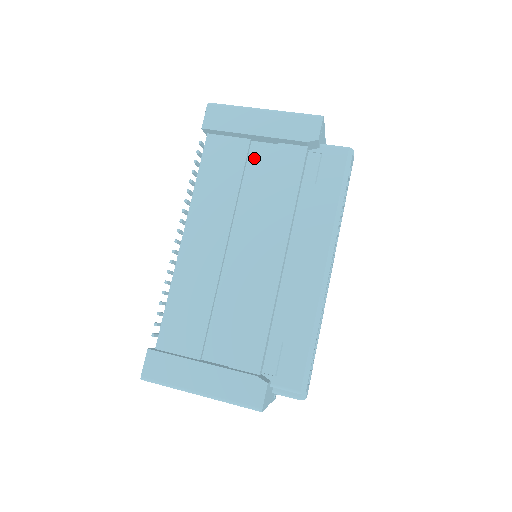
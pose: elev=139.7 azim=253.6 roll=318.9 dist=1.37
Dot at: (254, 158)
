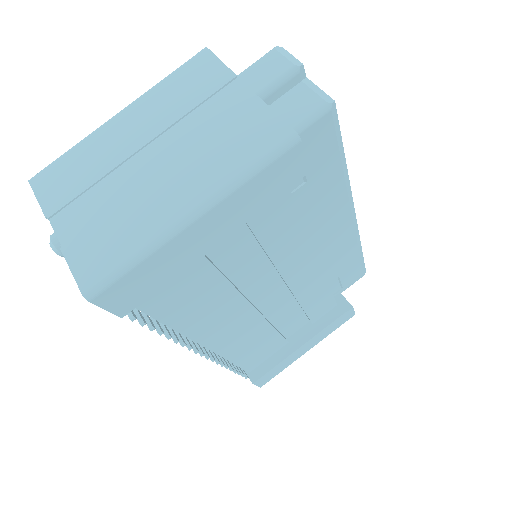
Dot at: occluded
